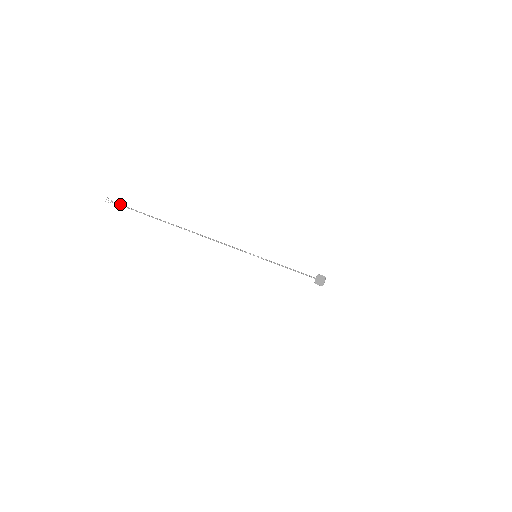
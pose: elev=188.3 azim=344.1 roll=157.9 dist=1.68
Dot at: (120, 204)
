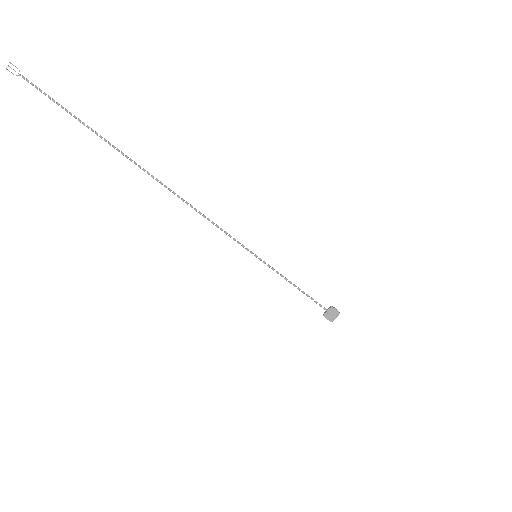
Dot at: occluded
